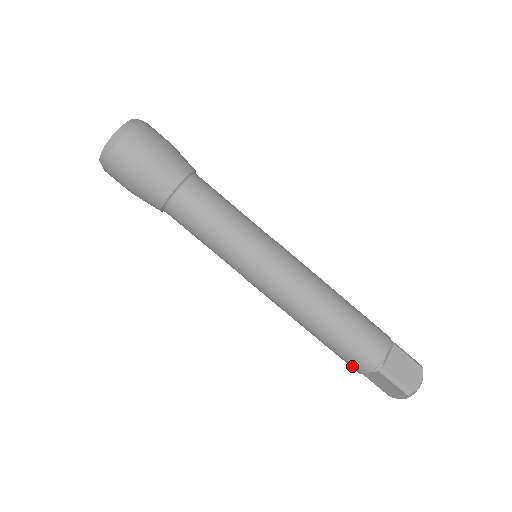
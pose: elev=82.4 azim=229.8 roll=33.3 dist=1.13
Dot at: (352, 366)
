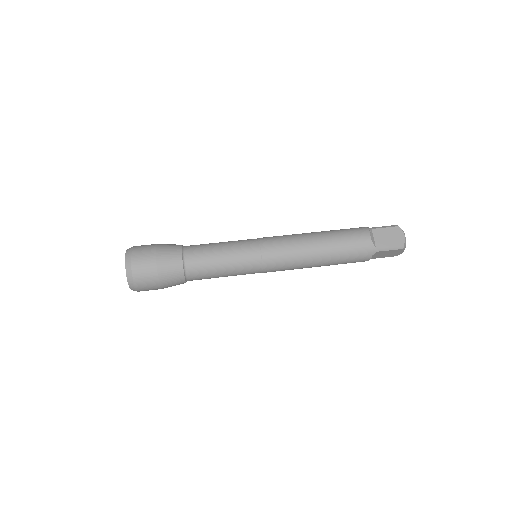
Dot at: (362, 240)
